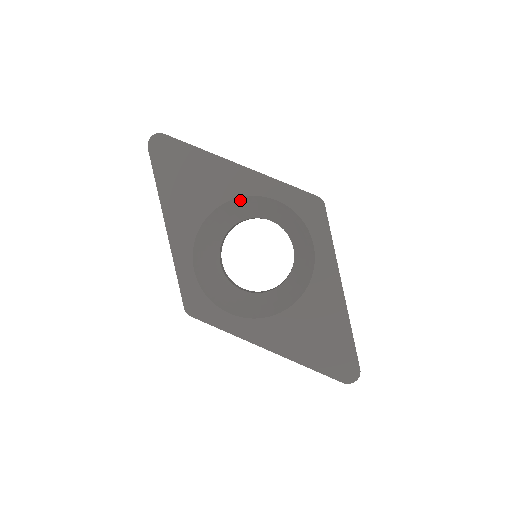
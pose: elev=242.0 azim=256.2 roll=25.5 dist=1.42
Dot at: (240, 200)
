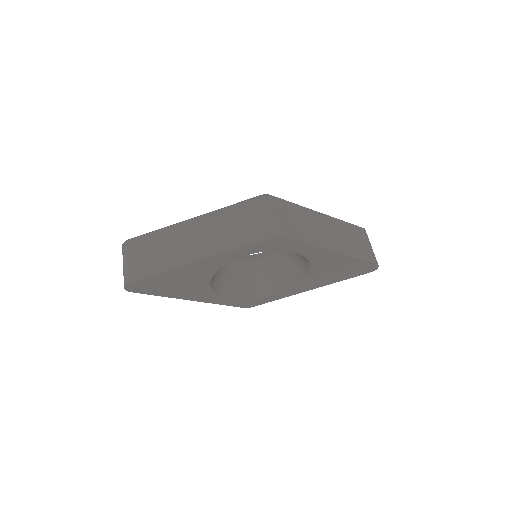
Dot at: occluded
